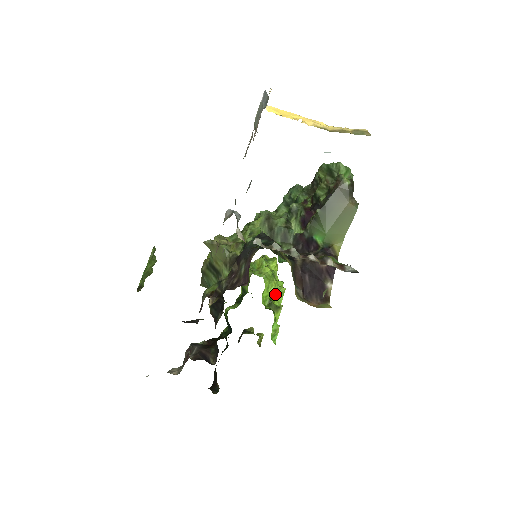
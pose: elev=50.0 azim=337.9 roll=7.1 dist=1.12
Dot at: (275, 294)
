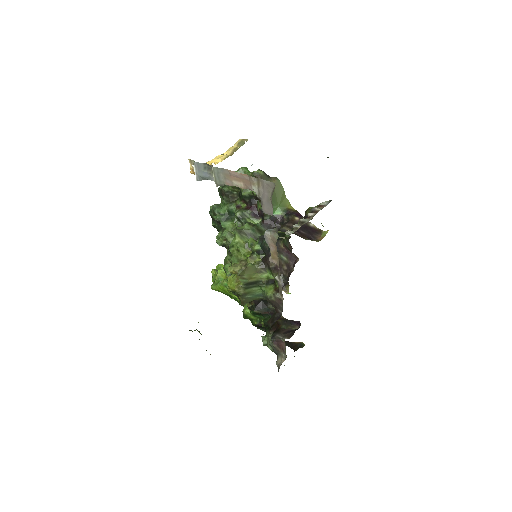
Dot at: occluded
